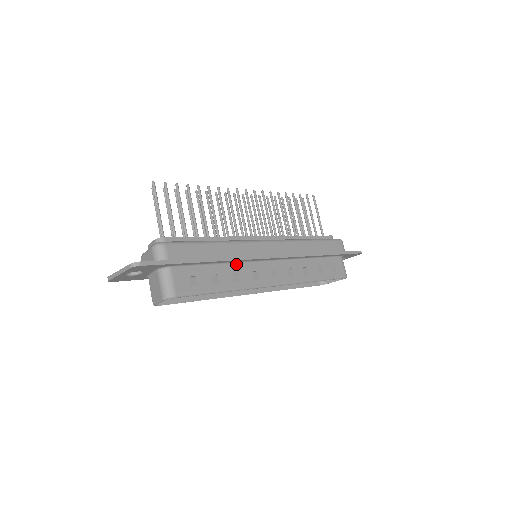
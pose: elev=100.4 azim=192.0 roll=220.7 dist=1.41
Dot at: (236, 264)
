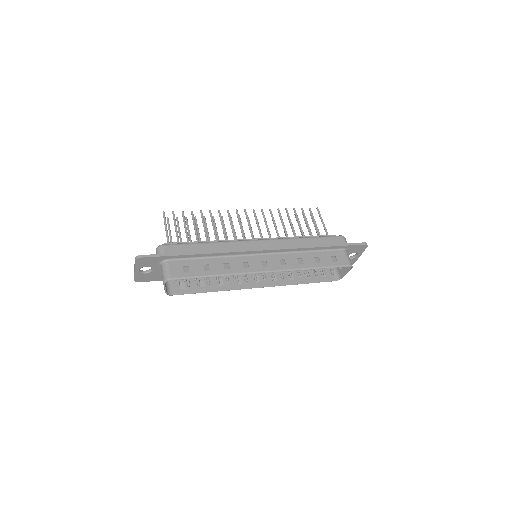
Dot at: (227, 257)
